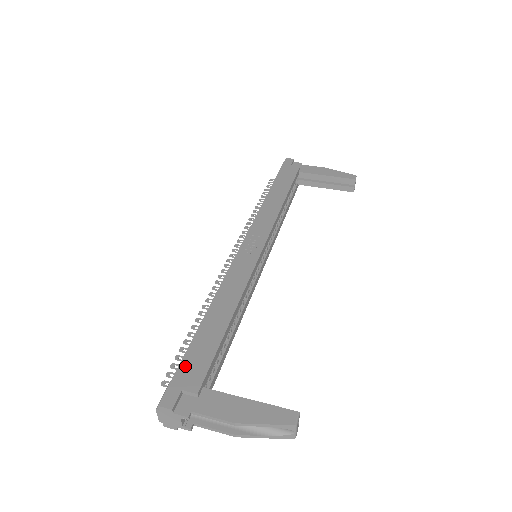
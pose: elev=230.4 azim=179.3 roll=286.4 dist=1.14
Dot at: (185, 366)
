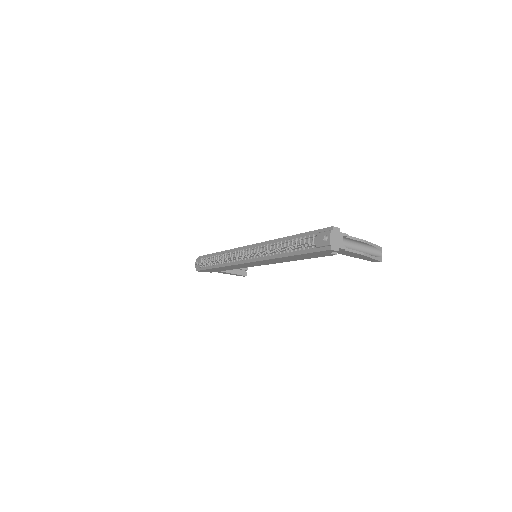
Dot at: occluded
